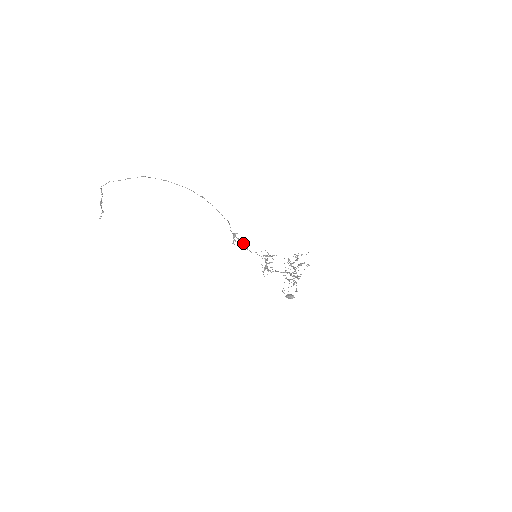
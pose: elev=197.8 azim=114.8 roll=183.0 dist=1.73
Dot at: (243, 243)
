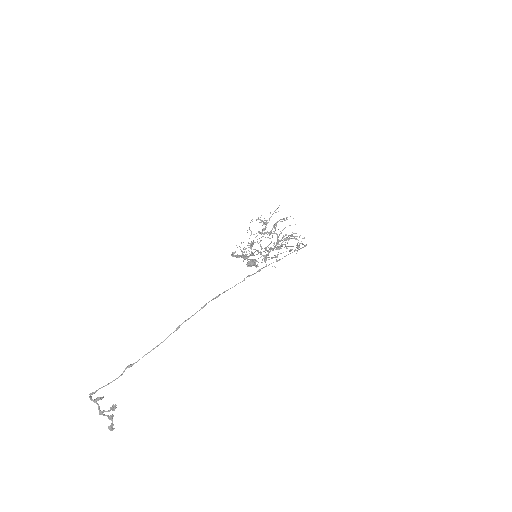
Dot at: occluded
